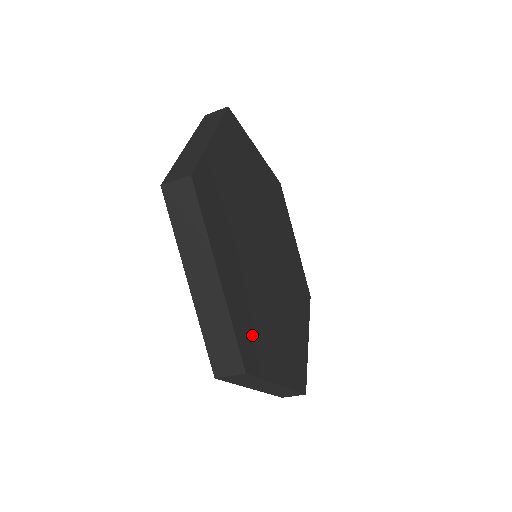
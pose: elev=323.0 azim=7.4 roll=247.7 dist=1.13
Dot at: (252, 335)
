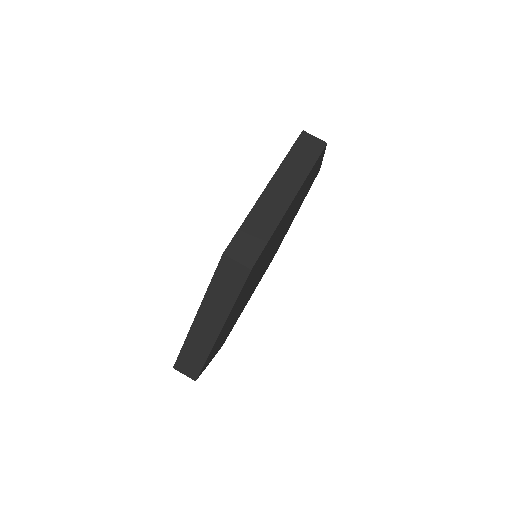
Dot at: (256, 266)
